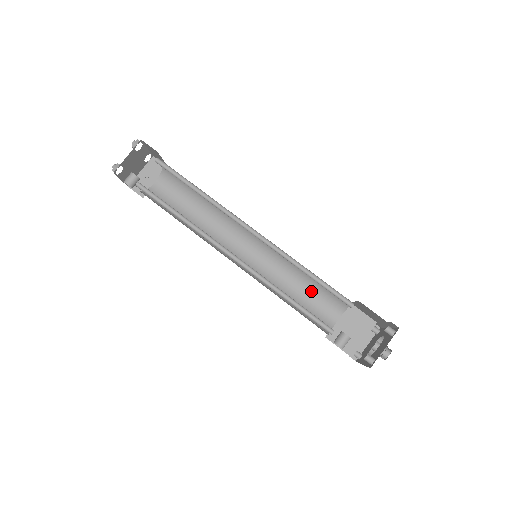
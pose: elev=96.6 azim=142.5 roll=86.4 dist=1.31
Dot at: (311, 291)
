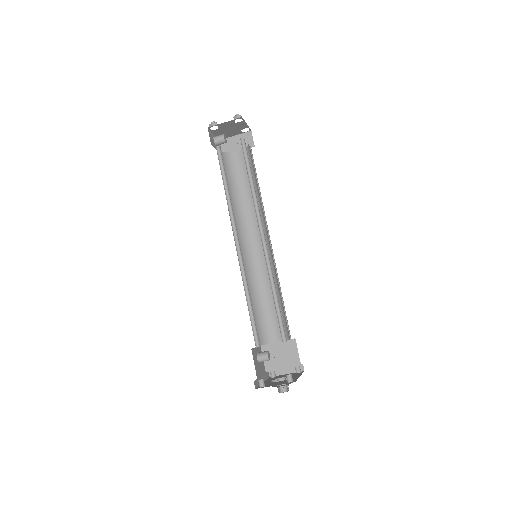
Dot at: occluded
